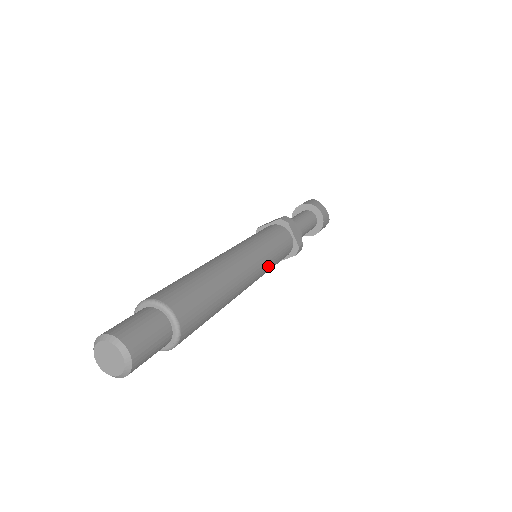
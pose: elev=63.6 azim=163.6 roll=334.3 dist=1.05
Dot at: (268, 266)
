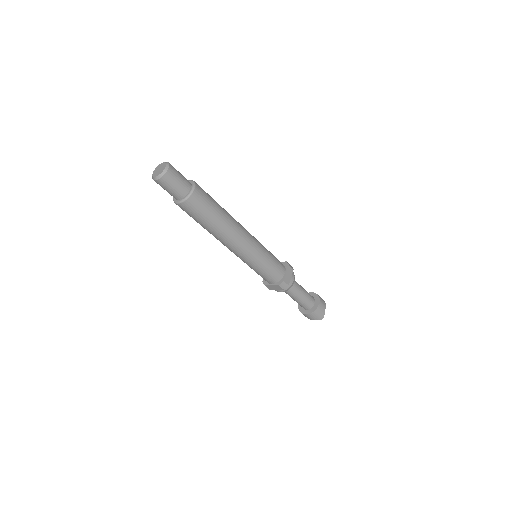
Dot at: (256, 258)
